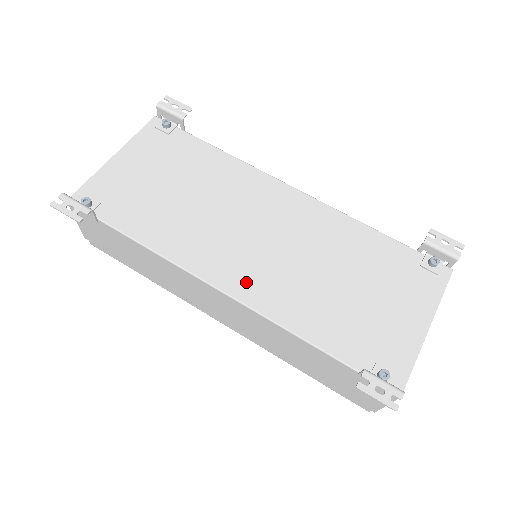
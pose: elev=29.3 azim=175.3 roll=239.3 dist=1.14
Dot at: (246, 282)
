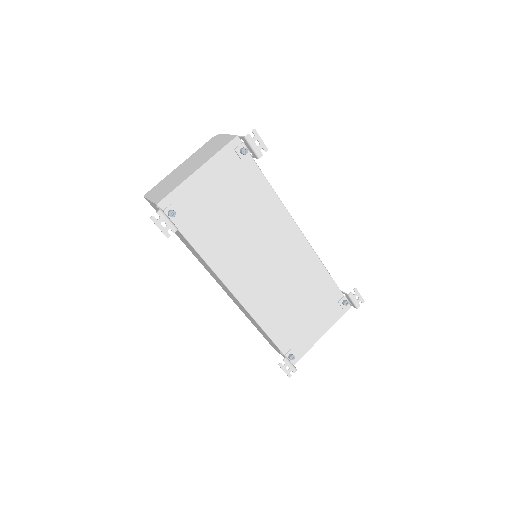
Dot at: (250, 293)
